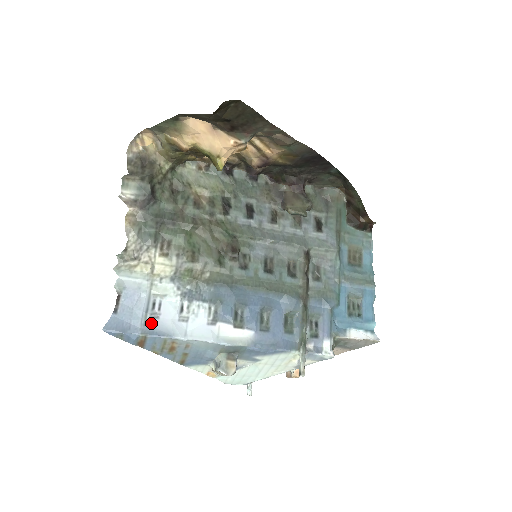
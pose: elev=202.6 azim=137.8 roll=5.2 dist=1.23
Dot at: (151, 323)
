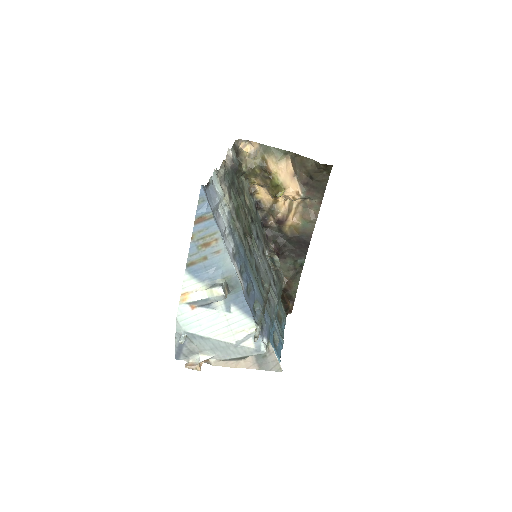
Dot at: (215, 216)
